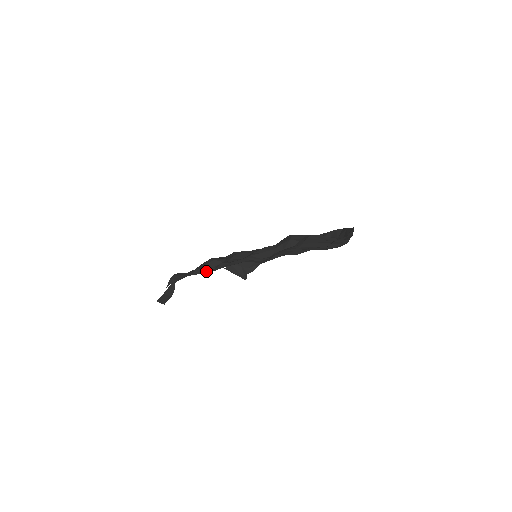
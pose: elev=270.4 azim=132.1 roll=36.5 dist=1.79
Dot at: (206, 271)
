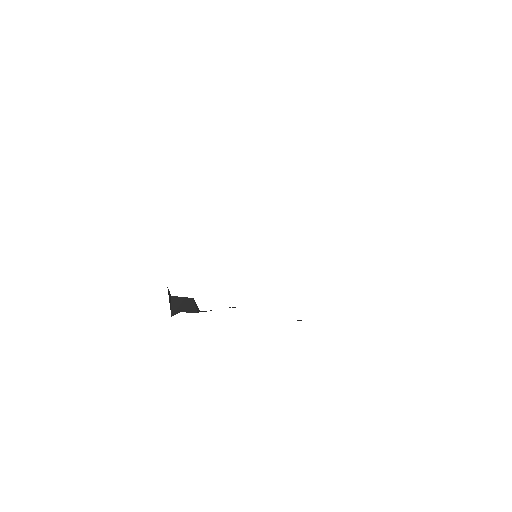
Dot at: occluded
